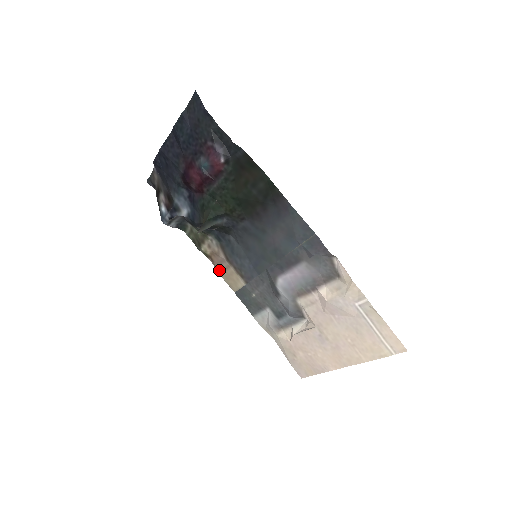
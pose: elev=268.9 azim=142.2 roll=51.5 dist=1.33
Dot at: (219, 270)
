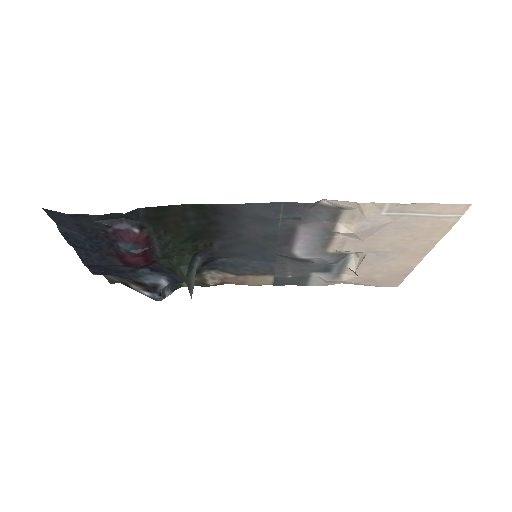
Dot at: (242, 284)
